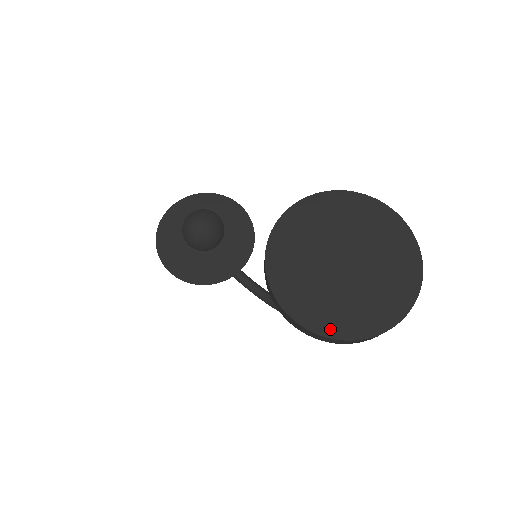
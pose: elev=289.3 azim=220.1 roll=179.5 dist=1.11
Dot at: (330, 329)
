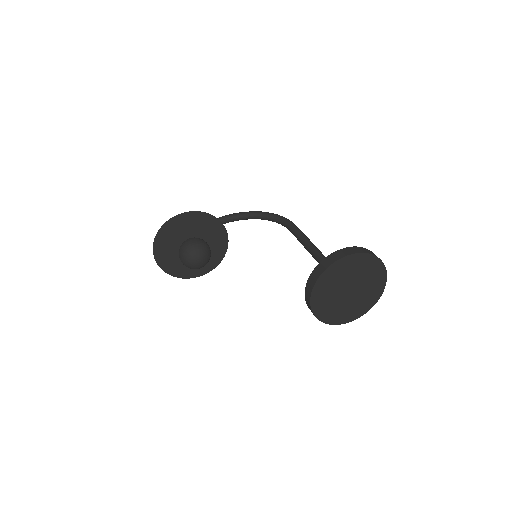
Dot at: (364, 311)
